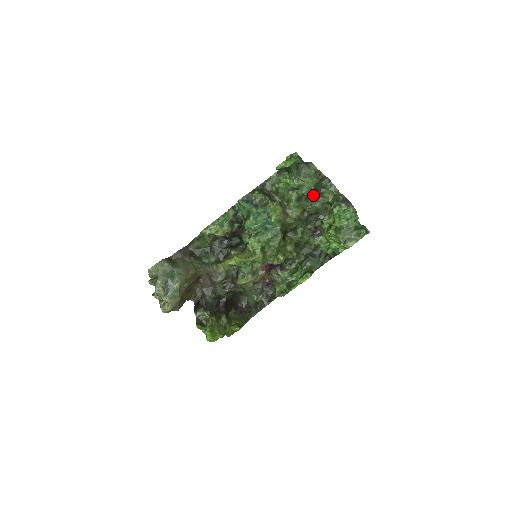
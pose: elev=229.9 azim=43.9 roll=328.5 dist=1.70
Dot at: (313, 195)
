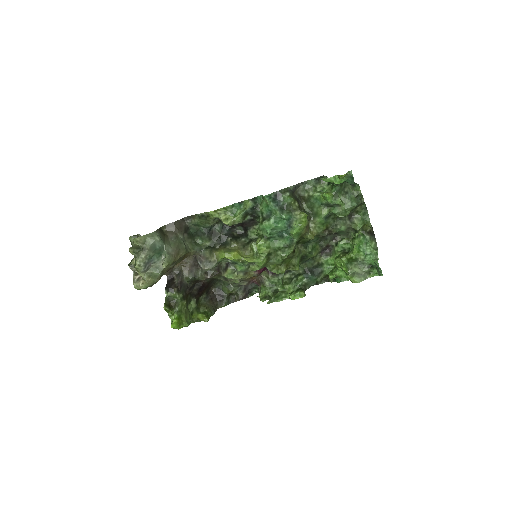
Dot at: occluded
